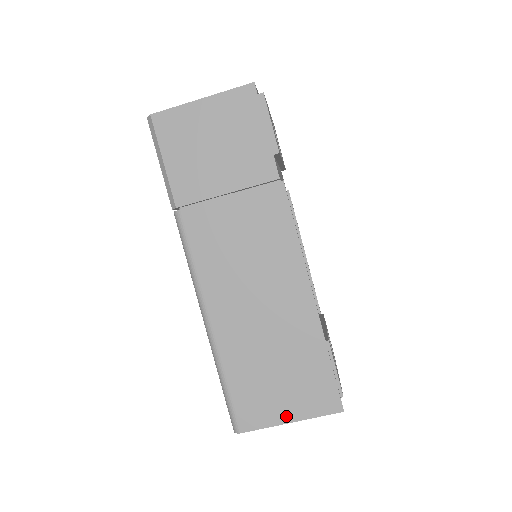
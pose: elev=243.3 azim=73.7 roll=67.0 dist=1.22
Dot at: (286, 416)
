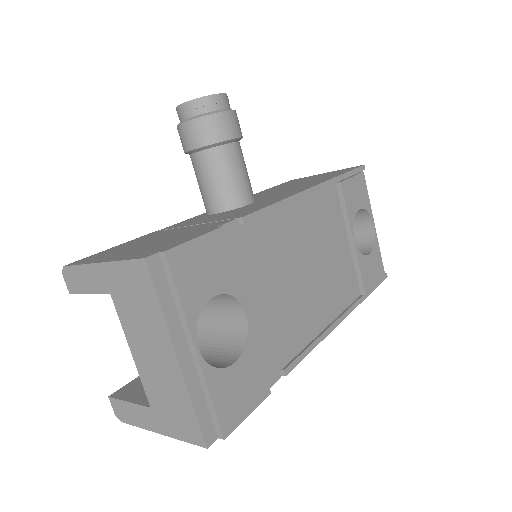
Dot at: occluded
